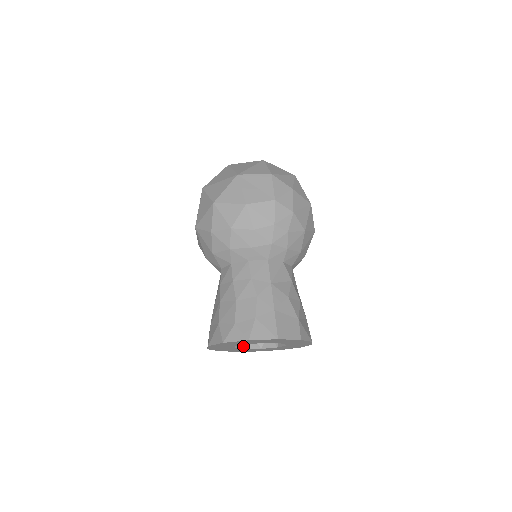
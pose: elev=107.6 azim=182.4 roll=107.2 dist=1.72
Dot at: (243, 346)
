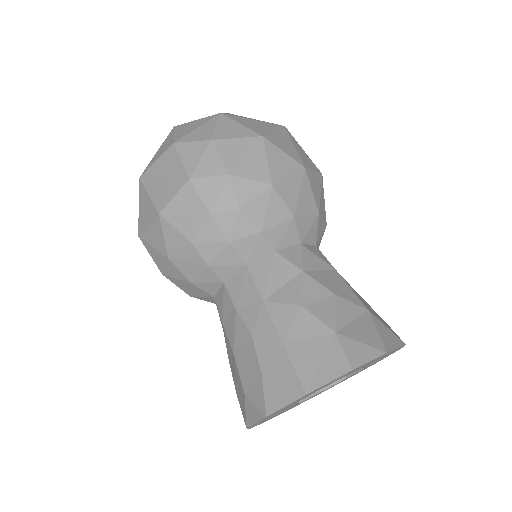
Dot at: occluded
